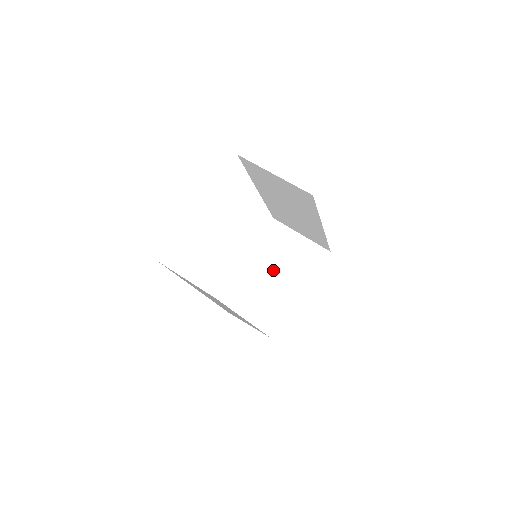
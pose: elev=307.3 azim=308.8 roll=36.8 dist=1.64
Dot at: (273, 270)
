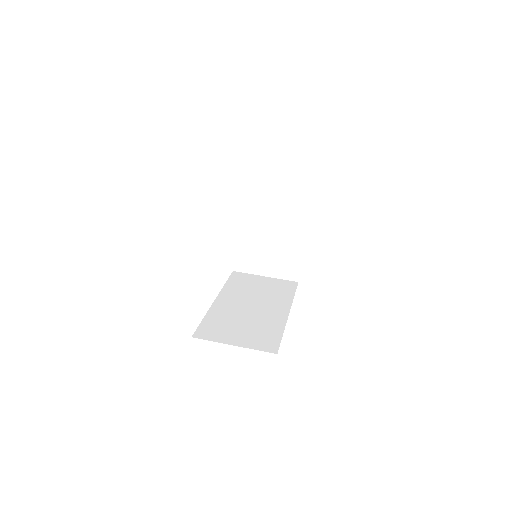
Dot at: (267, 226)
